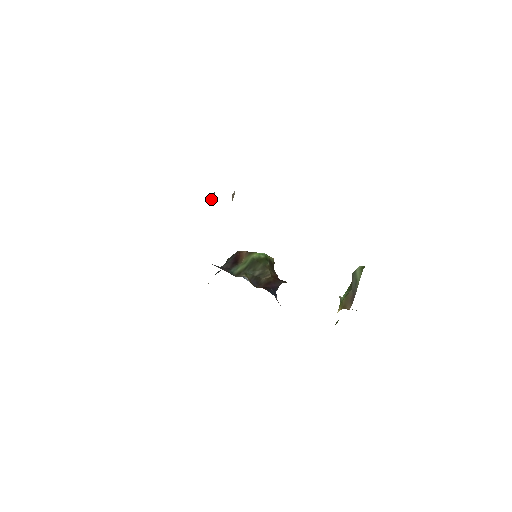
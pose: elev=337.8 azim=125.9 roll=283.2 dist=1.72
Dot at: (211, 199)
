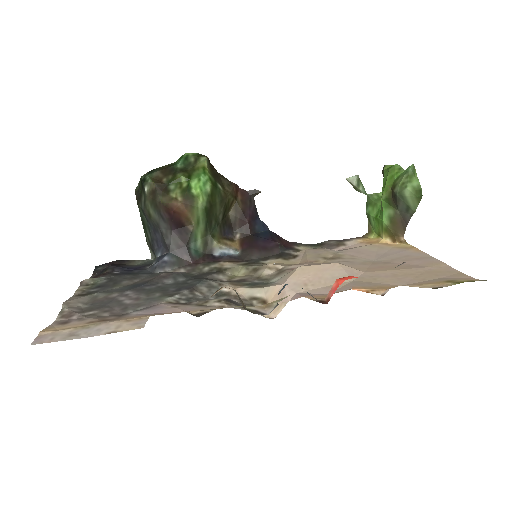
Dot at: occluded
